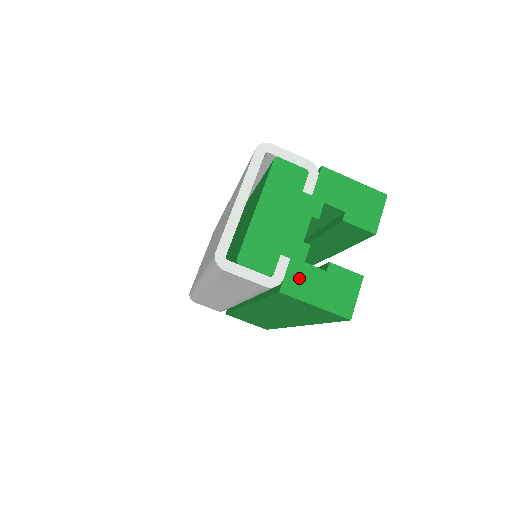
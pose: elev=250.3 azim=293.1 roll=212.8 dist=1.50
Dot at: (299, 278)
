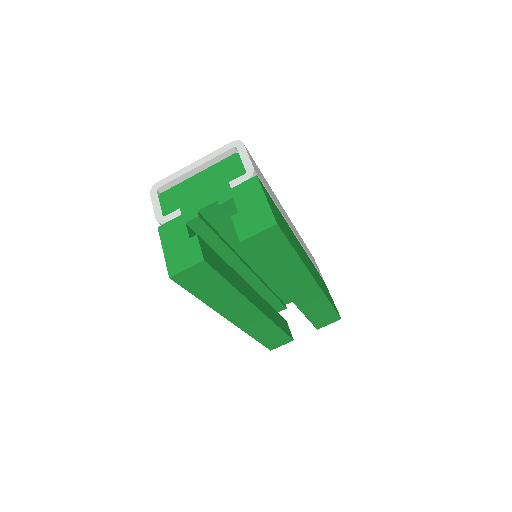
Dot at: (173, 229)
